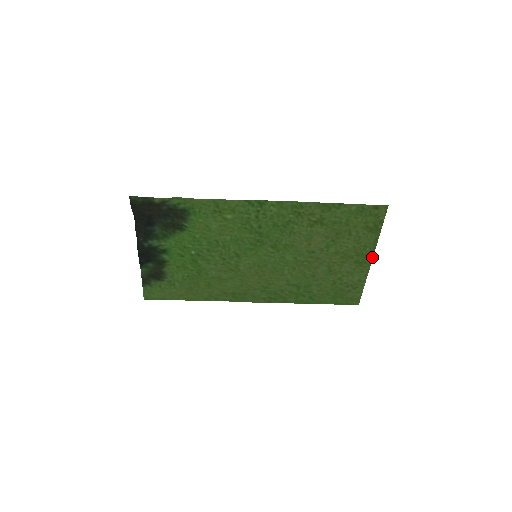
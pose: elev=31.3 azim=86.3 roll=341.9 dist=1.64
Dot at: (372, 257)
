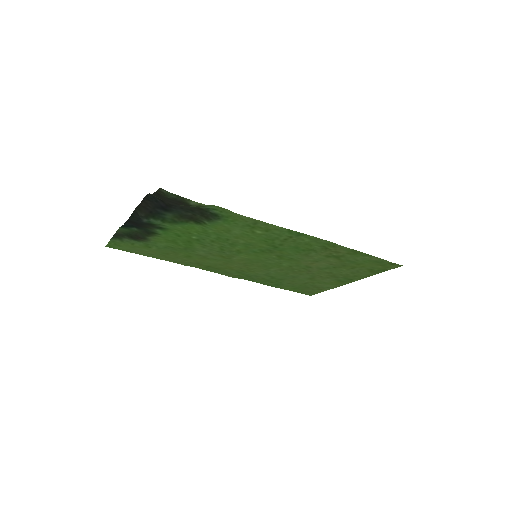
Dot at: (353, 281)
